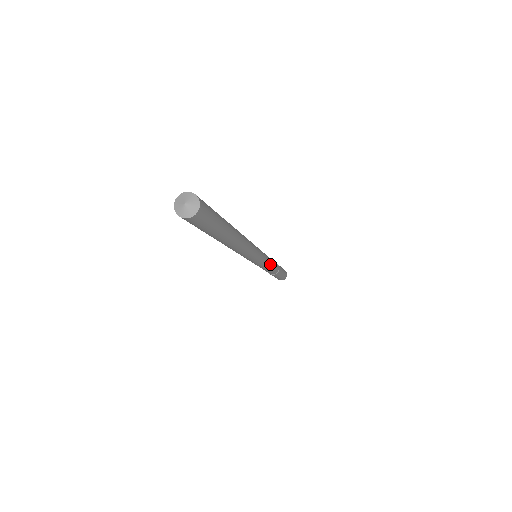
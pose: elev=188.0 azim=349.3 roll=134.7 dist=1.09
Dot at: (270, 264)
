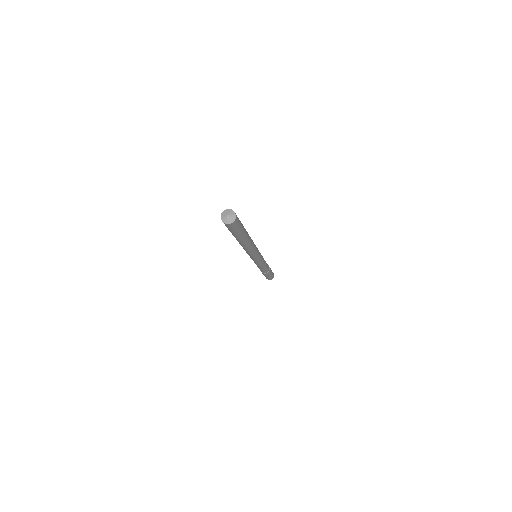
Dot at: occluded
